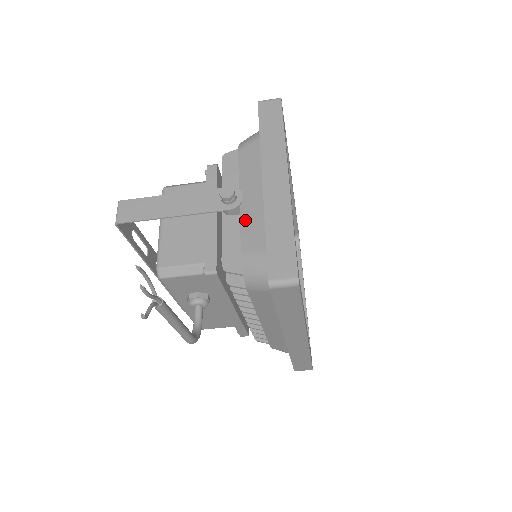
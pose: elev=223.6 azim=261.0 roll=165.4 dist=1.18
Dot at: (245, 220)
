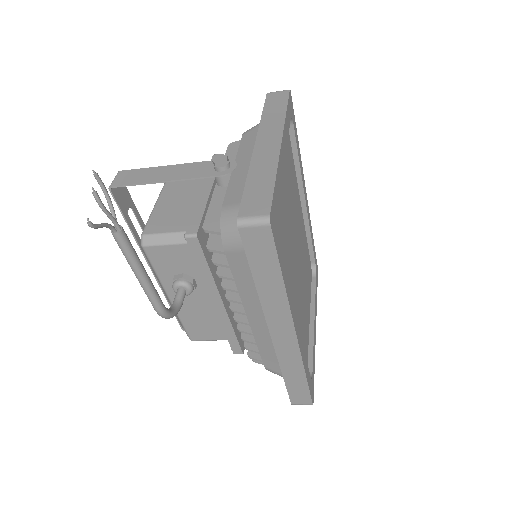
Dot at: (233, 183)
